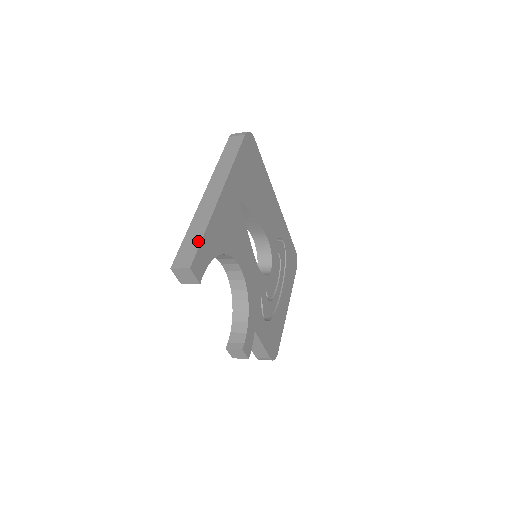
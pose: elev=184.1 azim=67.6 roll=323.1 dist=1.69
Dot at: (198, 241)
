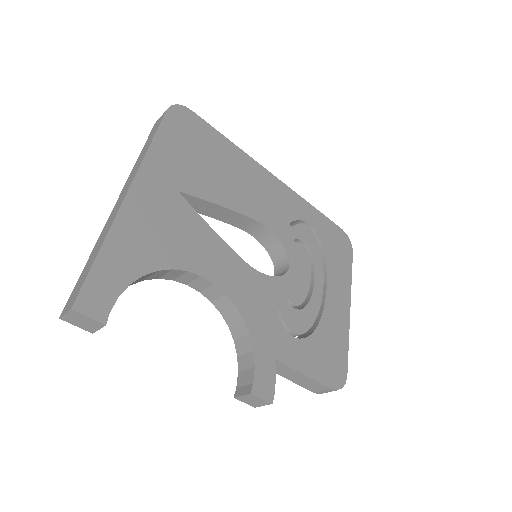
Dot at: (89, 267)
